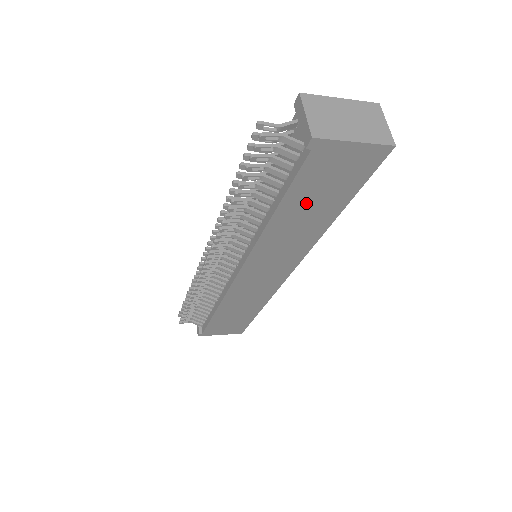
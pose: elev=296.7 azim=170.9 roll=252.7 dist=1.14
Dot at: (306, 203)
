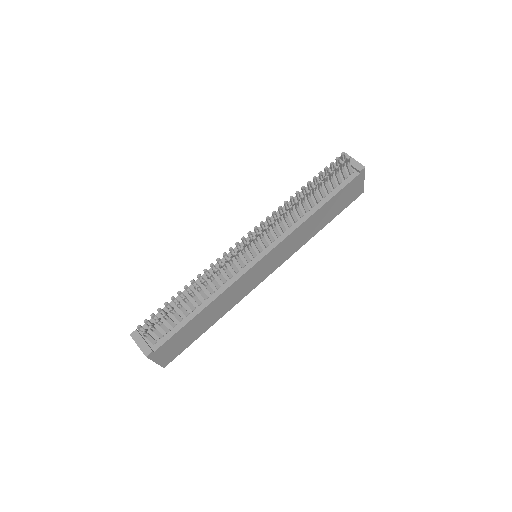
Dot at: (330, 208)
